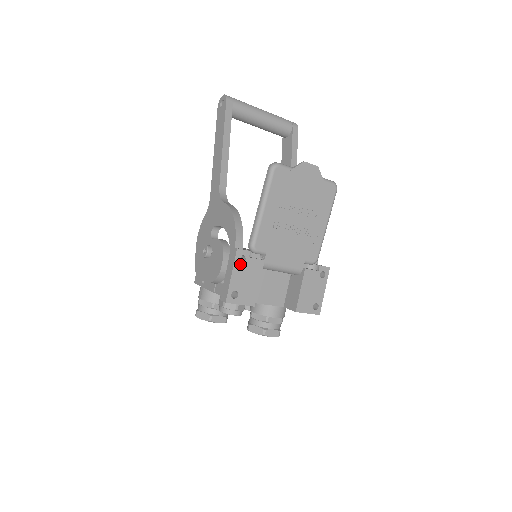
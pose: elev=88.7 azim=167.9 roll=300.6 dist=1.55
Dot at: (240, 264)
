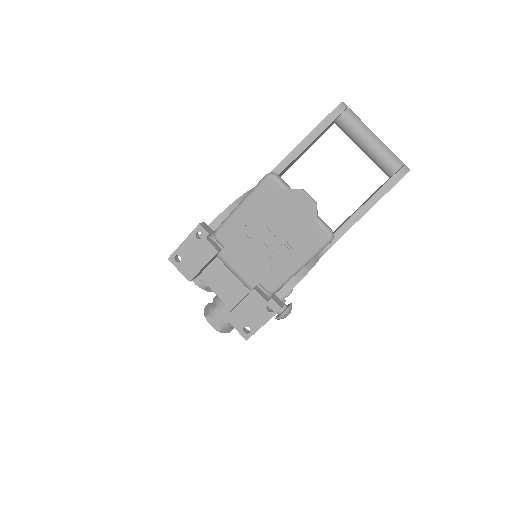
Dot at: (195, 238)
